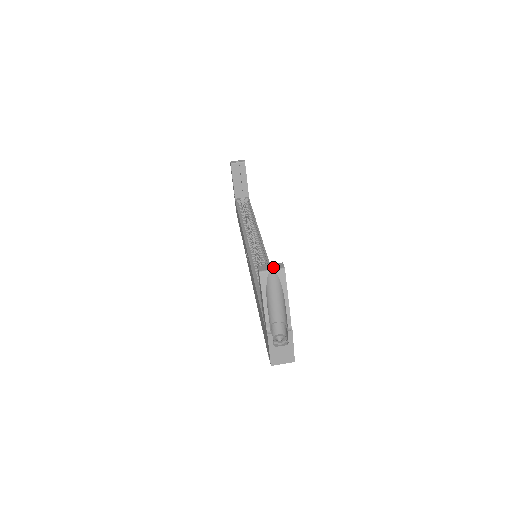
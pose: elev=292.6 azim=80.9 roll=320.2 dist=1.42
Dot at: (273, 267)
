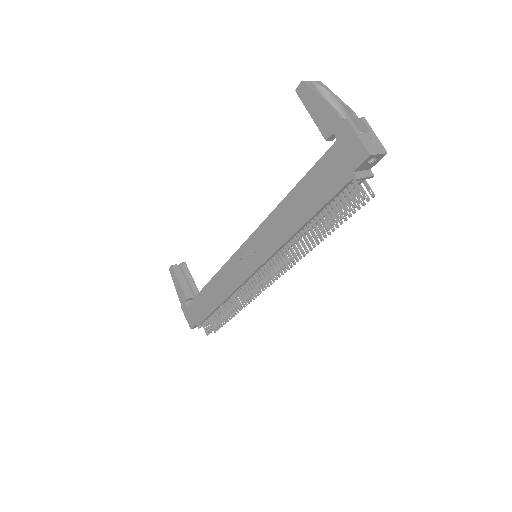
Dot at: occluded
